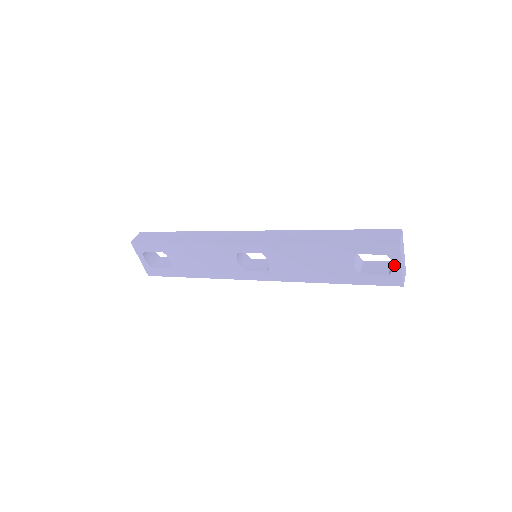
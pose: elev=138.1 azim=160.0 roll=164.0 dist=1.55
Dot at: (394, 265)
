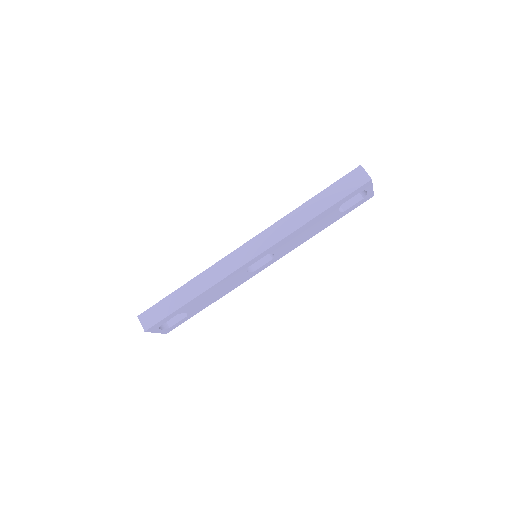
Dot at: (368, 191)
